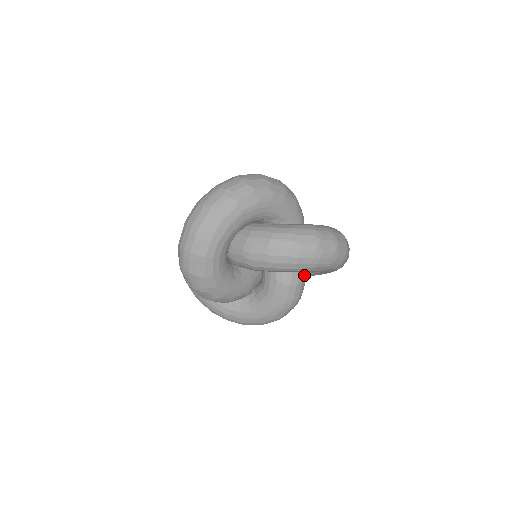
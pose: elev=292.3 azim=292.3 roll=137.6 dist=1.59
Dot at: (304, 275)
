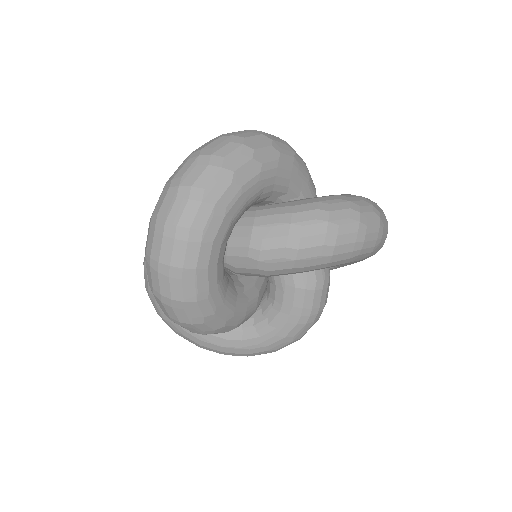
Dot at: (329, 271)
